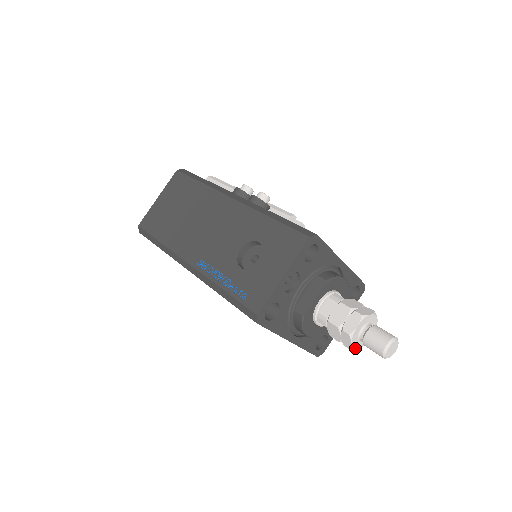
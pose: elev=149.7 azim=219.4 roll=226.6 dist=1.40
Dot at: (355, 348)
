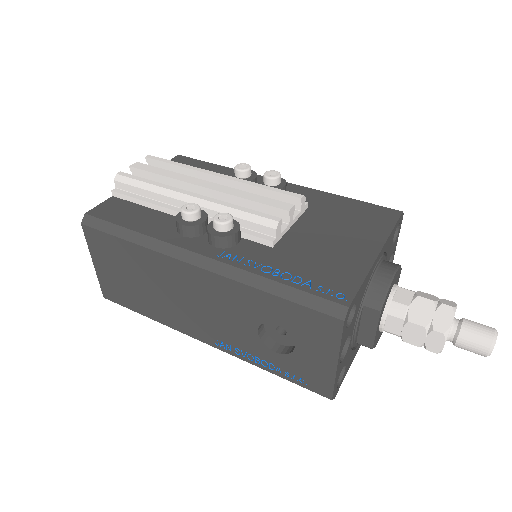
Dot at: occluded
